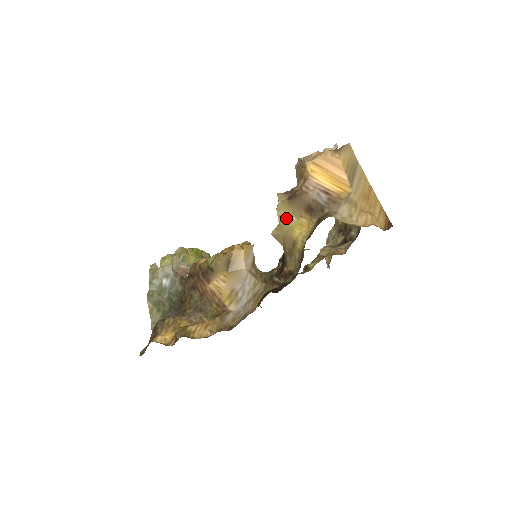
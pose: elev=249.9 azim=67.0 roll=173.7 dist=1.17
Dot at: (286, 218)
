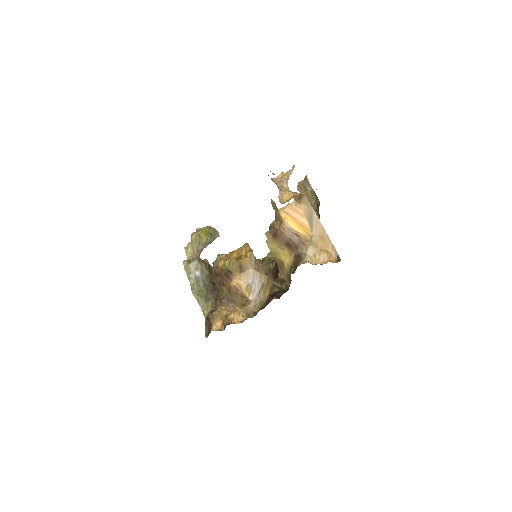
Dot at: (274, 249)
